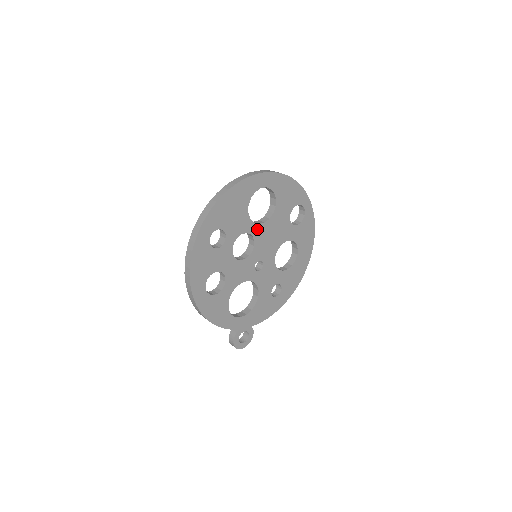
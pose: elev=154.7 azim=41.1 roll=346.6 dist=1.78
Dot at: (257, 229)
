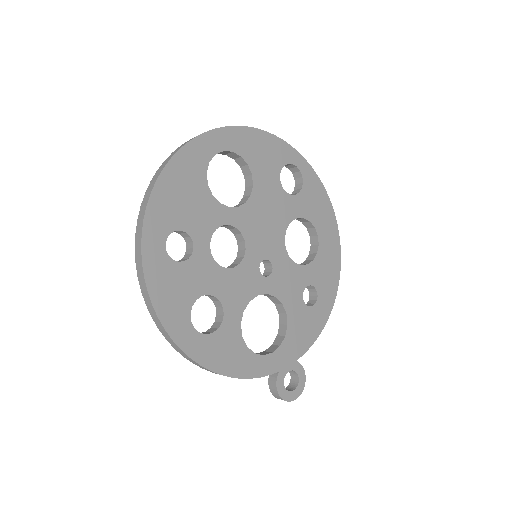
Dot at: (238, 215)
